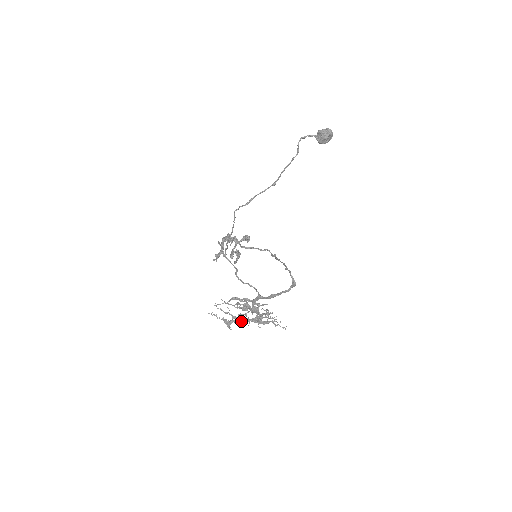
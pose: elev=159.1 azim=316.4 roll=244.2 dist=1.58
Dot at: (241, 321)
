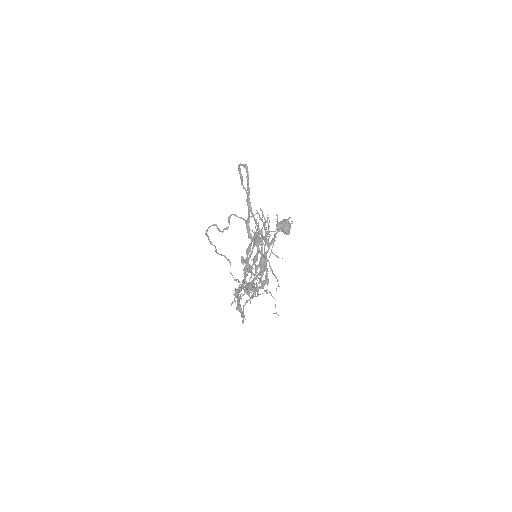
Dot at: (265, 280)
